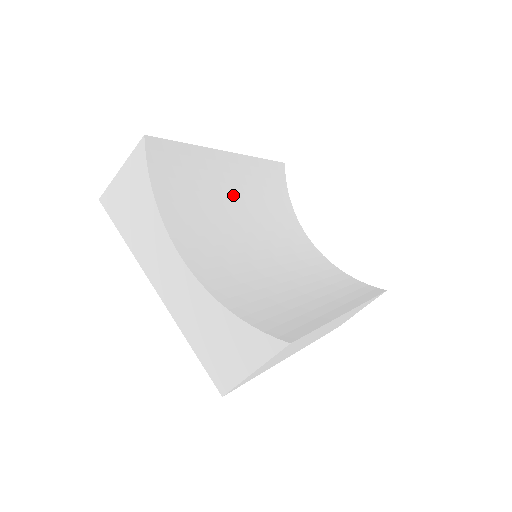
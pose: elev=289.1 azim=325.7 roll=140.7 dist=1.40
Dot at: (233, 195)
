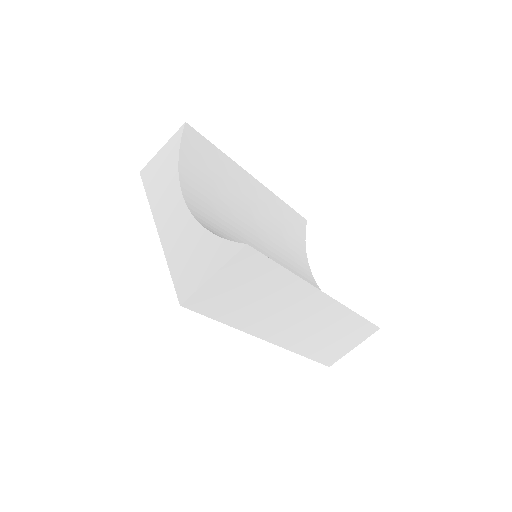
Dot at: (249, 207)
